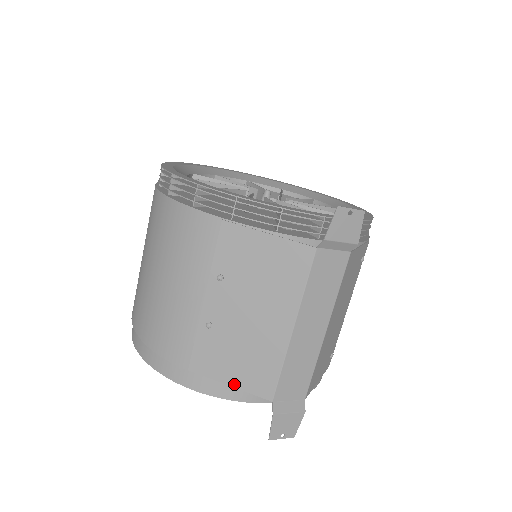
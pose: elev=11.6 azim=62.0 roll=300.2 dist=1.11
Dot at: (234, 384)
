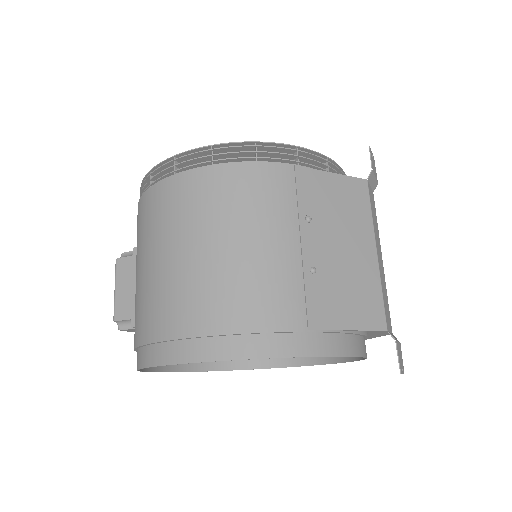
Dot at: (353, 326)
